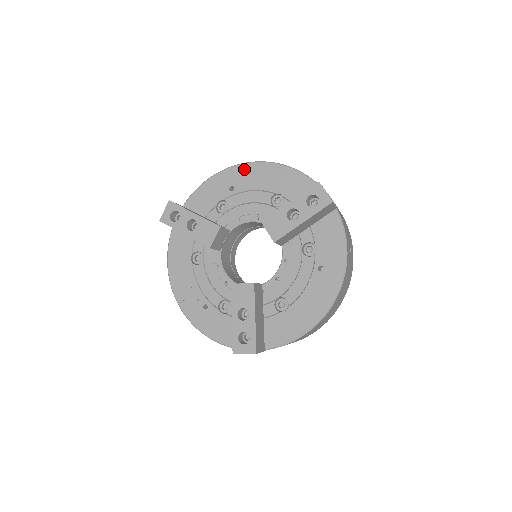
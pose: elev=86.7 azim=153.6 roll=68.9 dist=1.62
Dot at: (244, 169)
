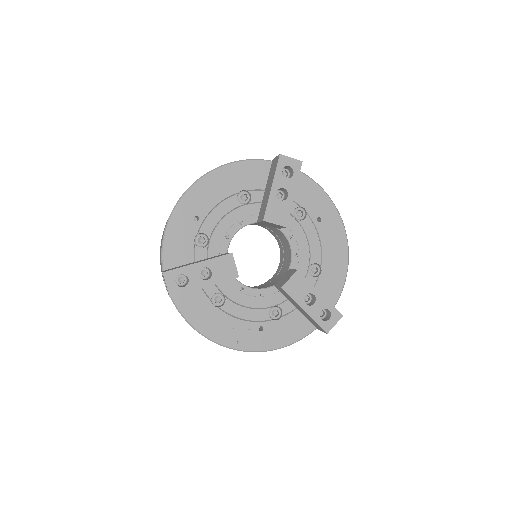
Dot at: (193, 194)
